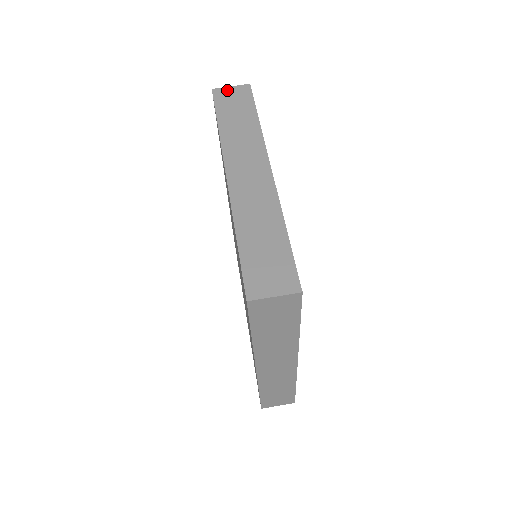
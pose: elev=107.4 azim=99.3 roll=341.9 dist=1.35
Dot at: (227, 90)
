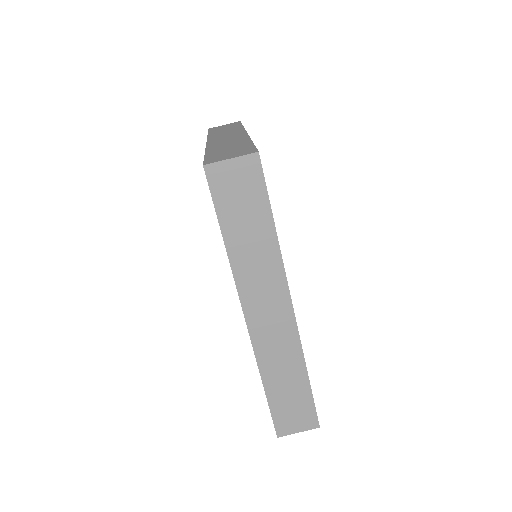
Dot at: (226, 168)
